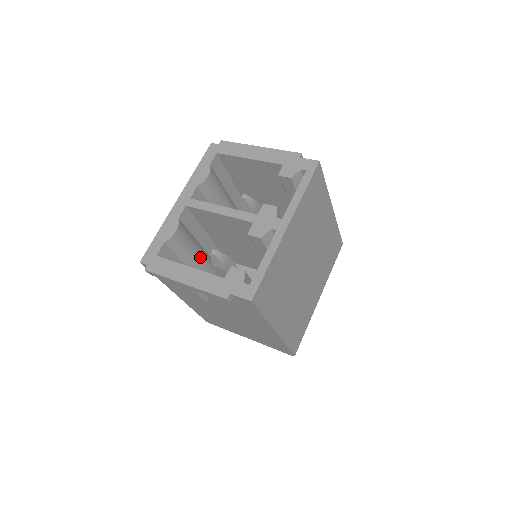
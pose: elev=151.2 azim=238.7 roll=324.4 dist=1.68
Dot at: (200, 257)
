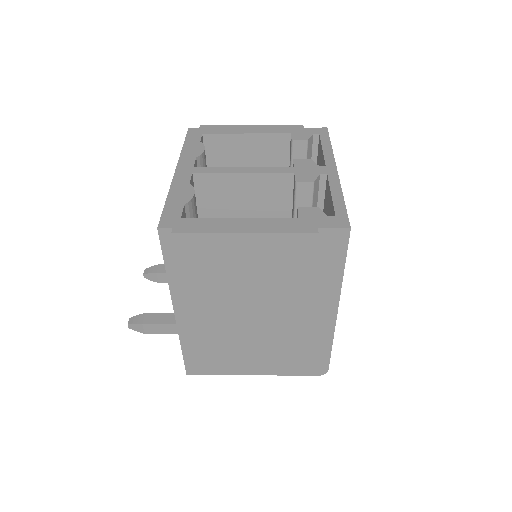
Dot at: occluded
